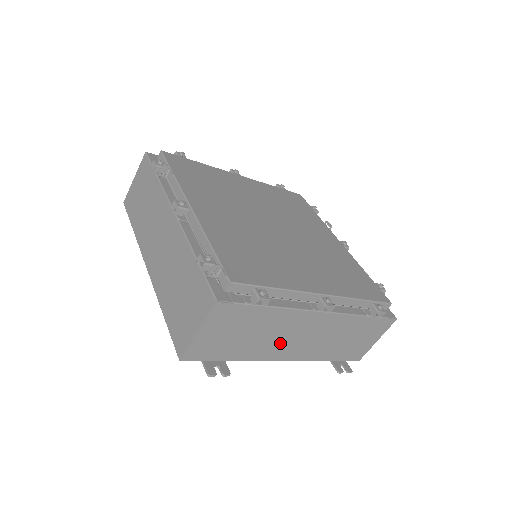
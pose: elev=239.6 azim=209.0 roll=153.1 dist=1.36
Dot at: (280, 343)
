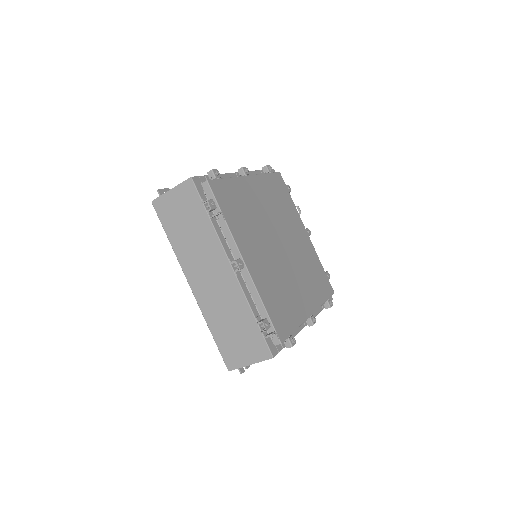
Dot at: occluded
